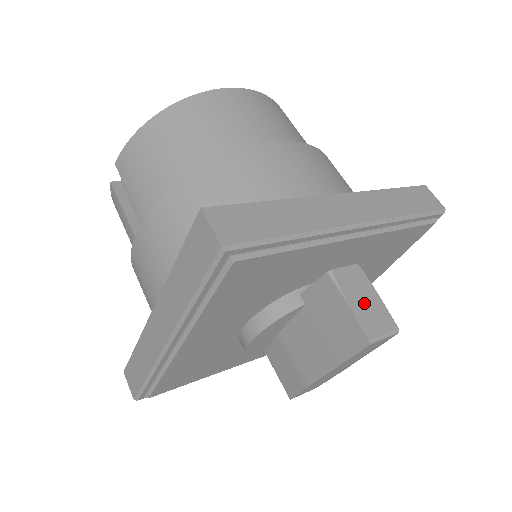
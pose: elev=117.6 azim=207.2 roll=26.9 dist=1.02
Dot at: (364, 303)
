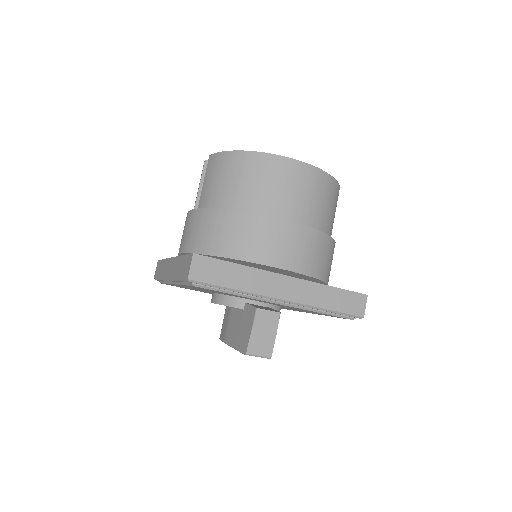
Dot at: (262, 335)
